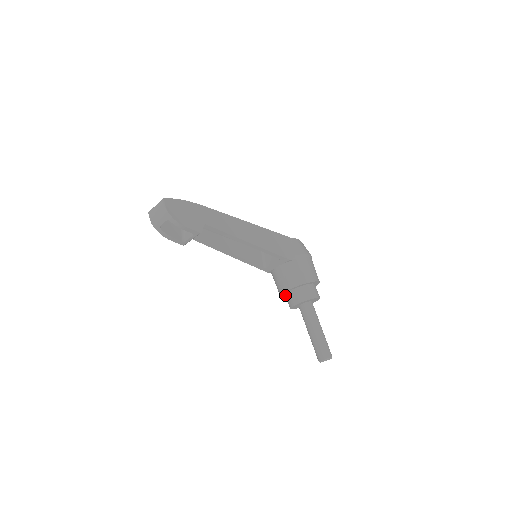
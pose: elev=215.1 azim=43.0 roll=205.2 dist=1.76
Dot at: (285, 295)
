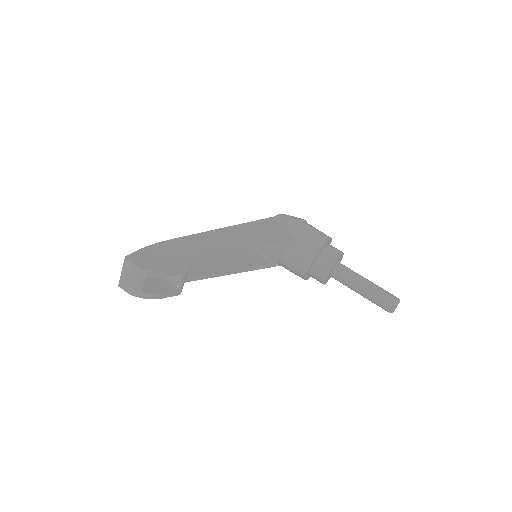
Dot at: (308, 276)
